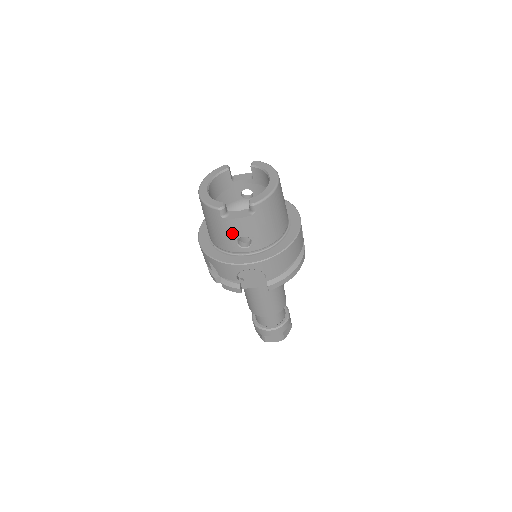
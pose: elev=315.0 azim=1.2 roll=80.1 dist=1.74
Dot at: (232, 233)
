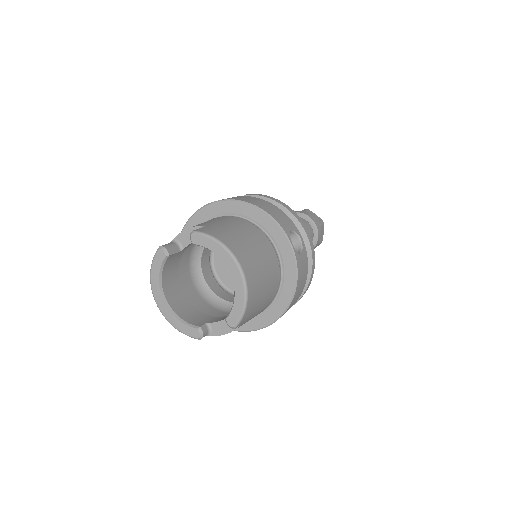
Dot at: occluded
